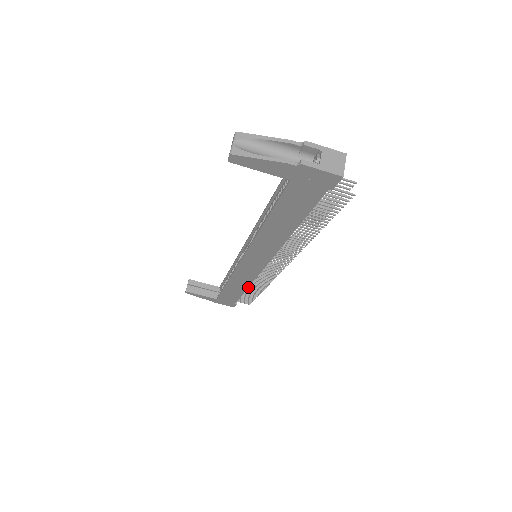
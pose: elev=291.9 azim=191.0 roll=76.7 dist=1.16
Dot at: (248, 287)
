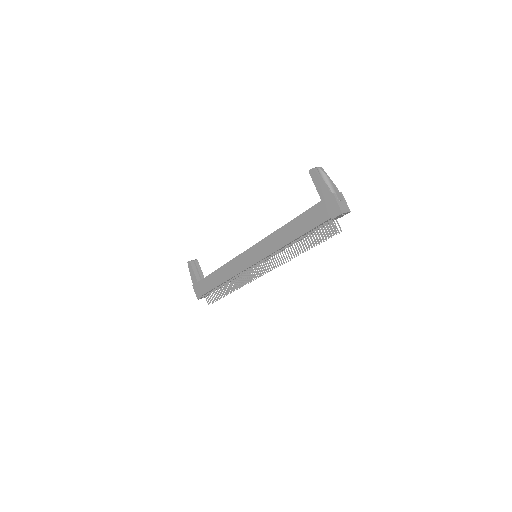
Dot at: (227, 280)
